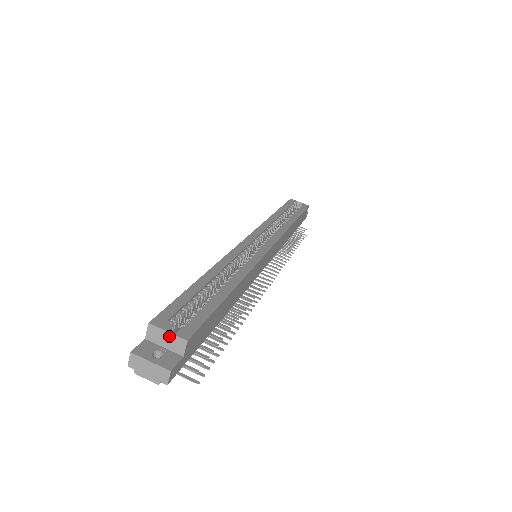
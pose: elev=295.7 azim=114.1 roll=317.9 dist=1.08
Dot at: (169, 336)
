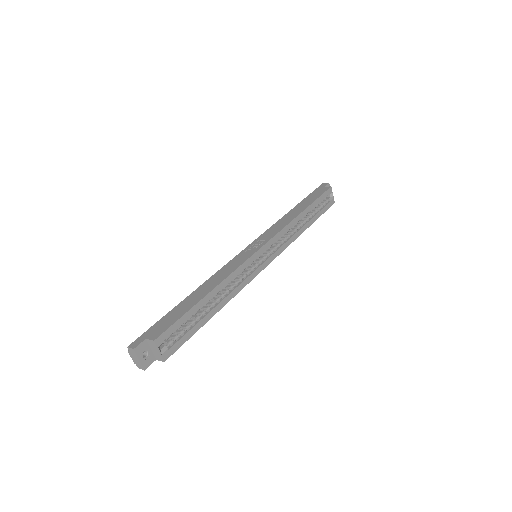
Dot at: (158, 352)
